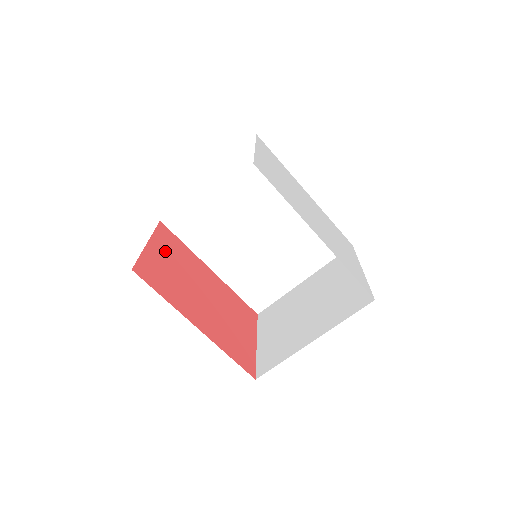
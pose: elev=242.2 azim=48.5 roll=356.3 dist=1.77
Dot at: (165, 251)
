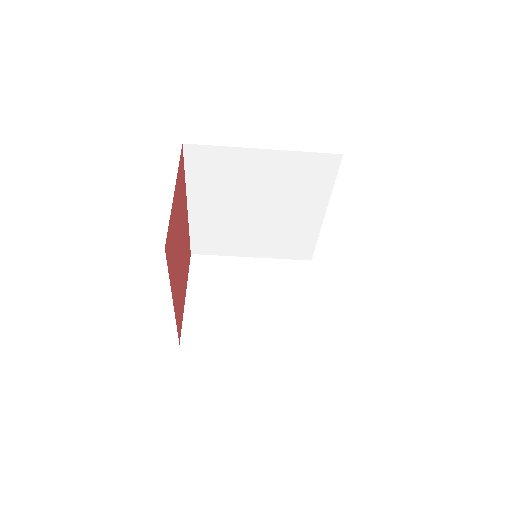
Dot at: (178, 197)
